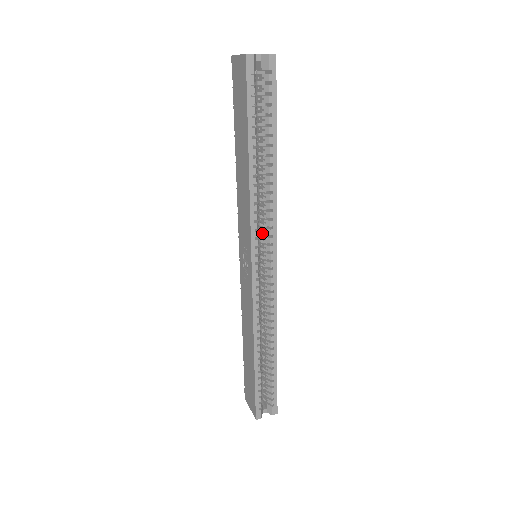
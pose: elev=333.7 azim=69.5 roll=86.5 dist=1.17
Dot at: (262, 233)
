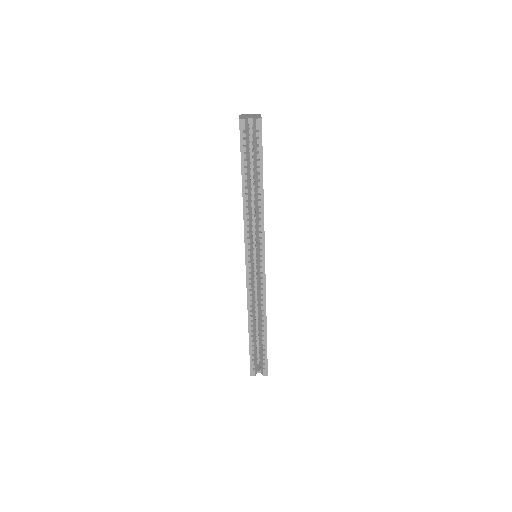
Dot at: (256, 240)
